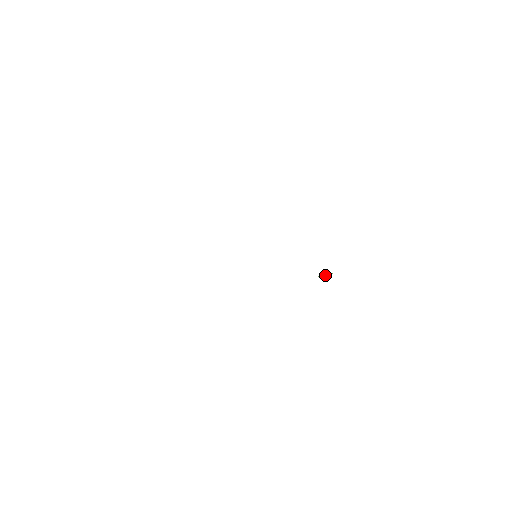
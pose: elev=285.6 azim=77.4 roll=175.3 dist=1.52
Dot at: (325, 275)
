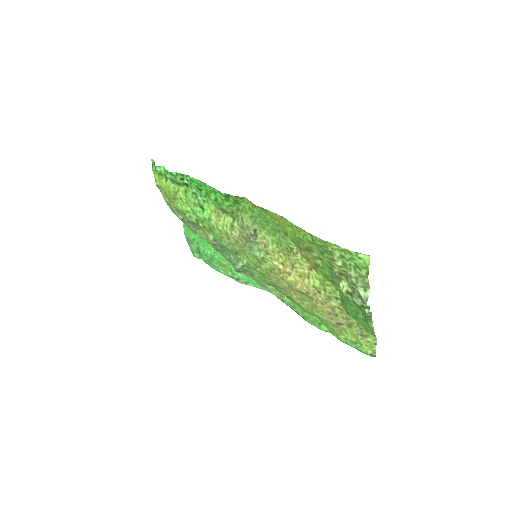
Dot at: (304, 249)
